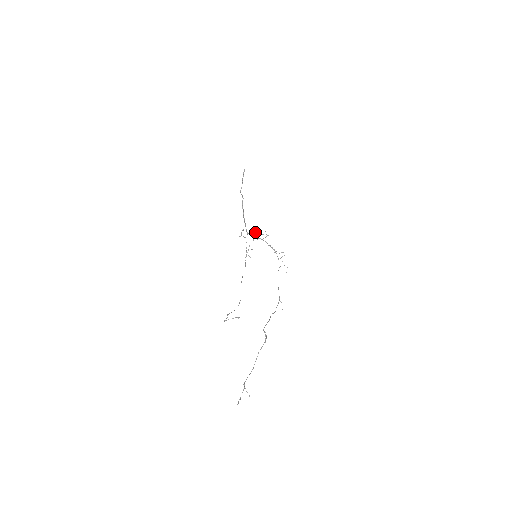
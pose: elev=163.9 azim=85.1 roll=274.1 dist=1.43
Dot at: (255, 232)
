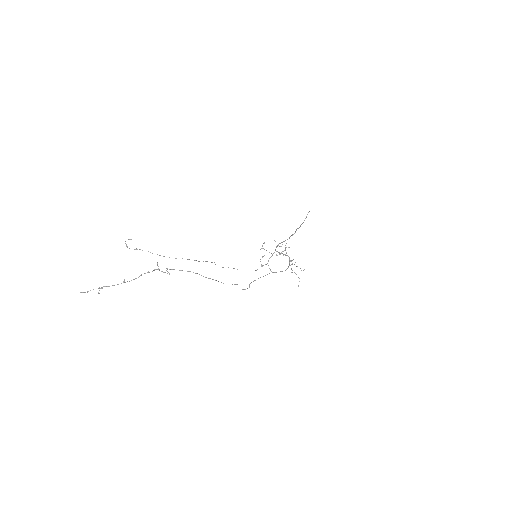
Dot at: (284, 250)
